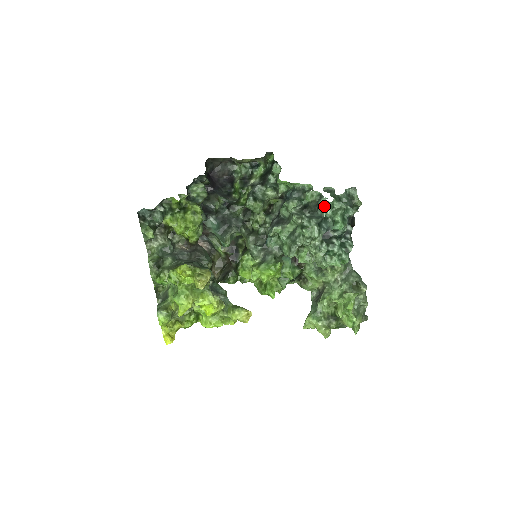
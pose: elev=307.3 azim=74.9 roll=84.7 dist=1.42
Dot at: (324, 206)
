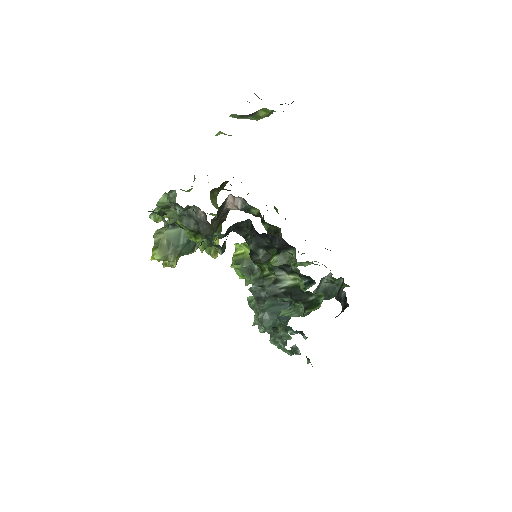
Dot at: occluded
